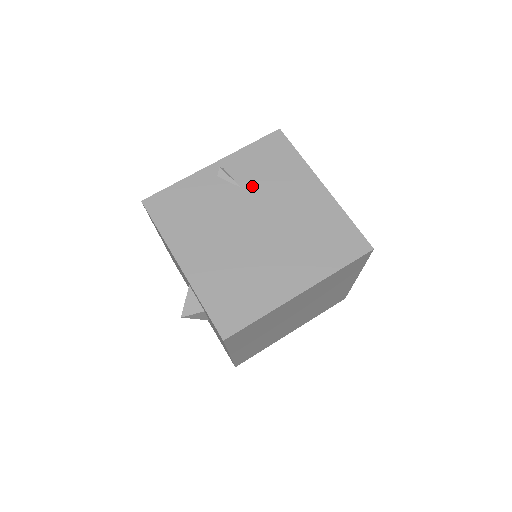
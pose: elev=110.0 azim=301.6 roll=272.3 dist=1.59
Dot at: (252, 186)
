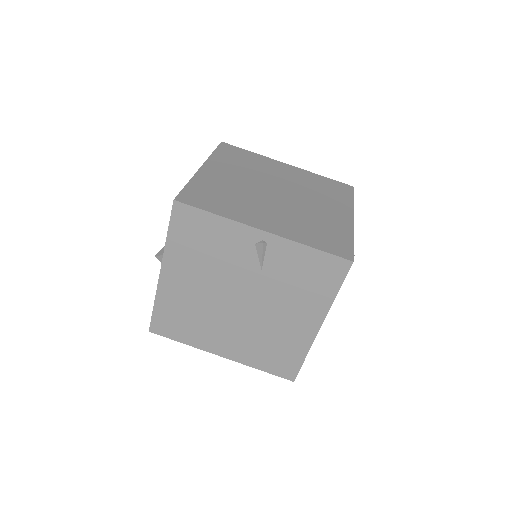
Dot at: (271, 278)
